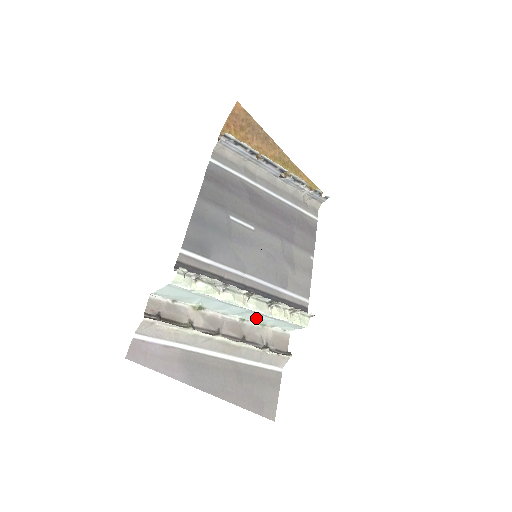
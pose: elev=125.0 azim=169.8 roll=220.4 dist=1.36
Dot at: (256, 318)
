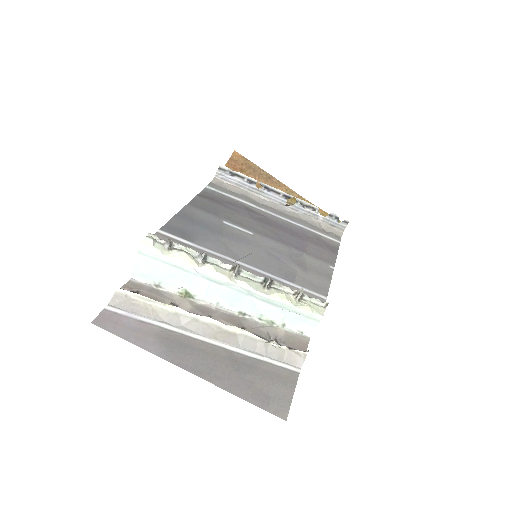
Dot at: (256, 308)
